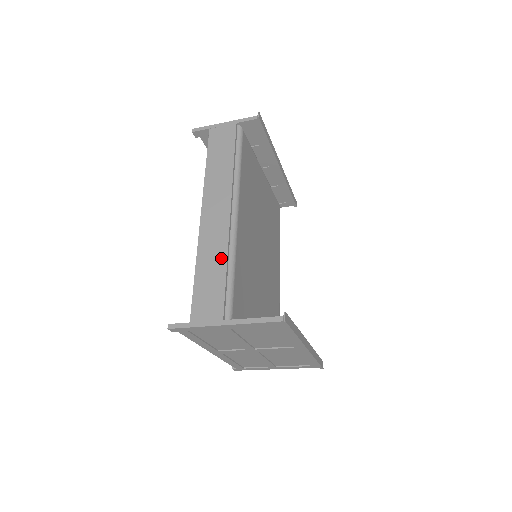
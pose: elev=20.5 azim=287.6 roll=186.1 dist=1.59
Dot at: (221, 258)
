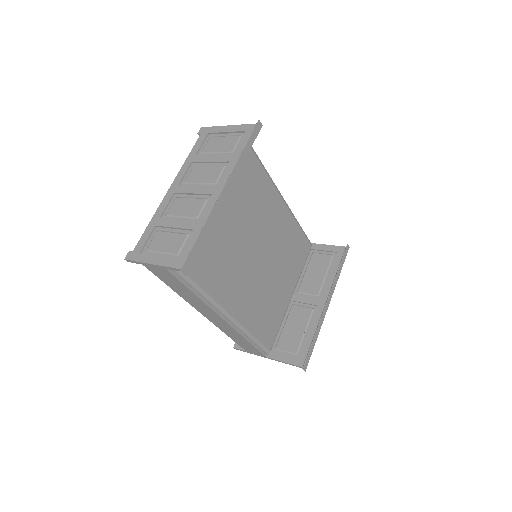
Dot at: (241, 338)
